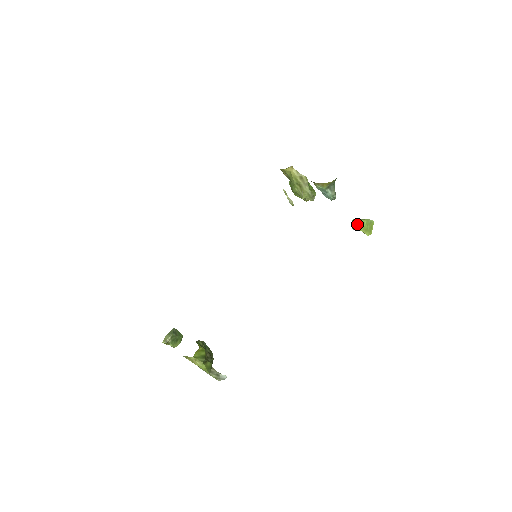
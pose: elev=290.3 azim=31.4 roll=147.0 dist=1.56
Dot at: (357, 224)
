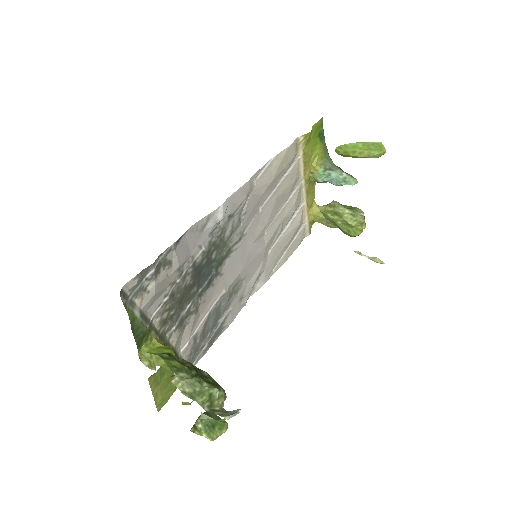
Dot at: (341, 147)
